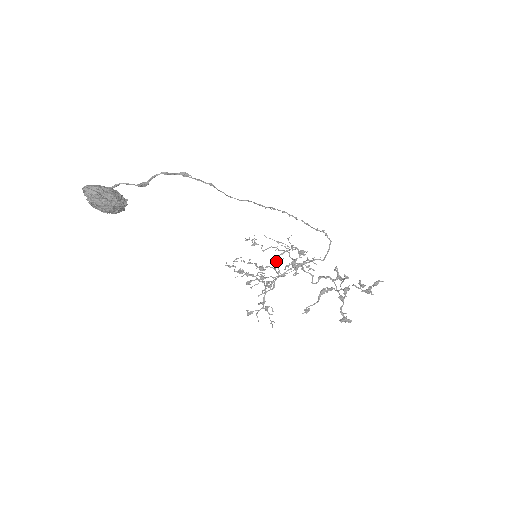
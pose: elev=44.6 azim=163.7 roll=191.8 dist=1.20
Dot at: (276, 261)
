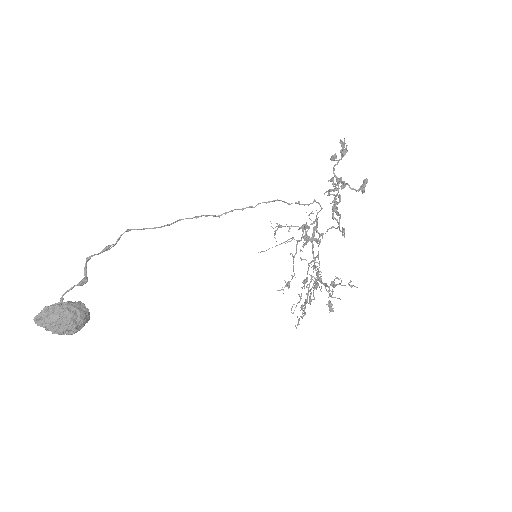
Dot at: occluded
